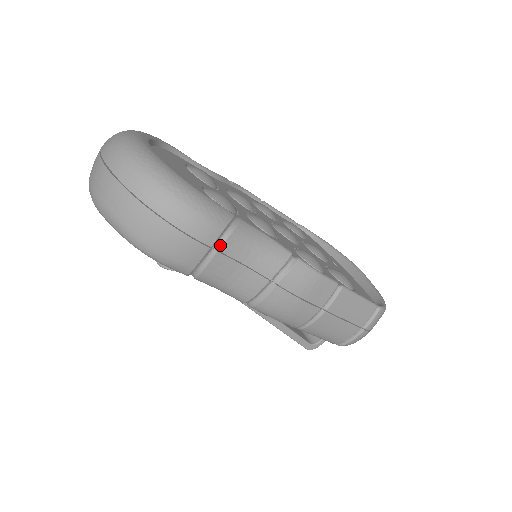
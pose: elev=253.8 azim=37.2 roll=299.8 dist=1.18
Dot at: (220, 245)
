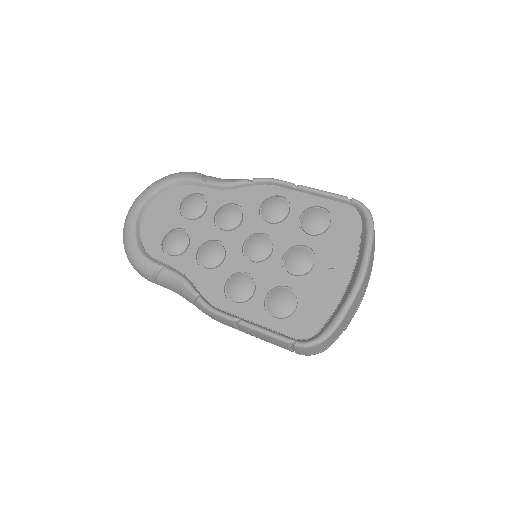
Dot at: (158, 283)
